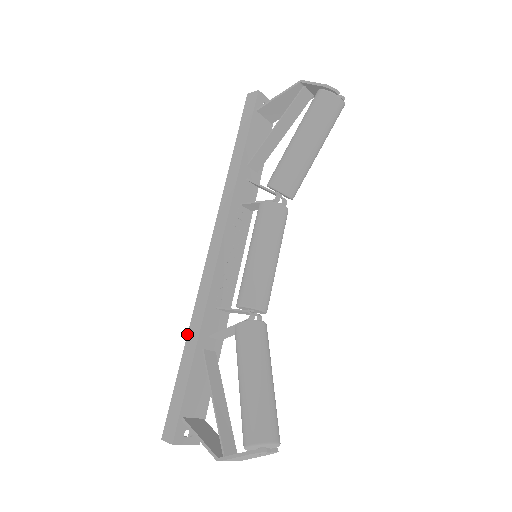
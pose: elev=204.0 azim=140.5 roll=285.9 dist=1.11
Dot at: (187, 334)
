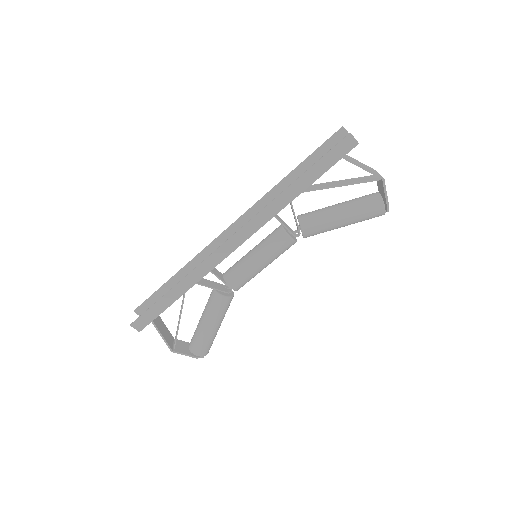
Dot at: (181, 281)
